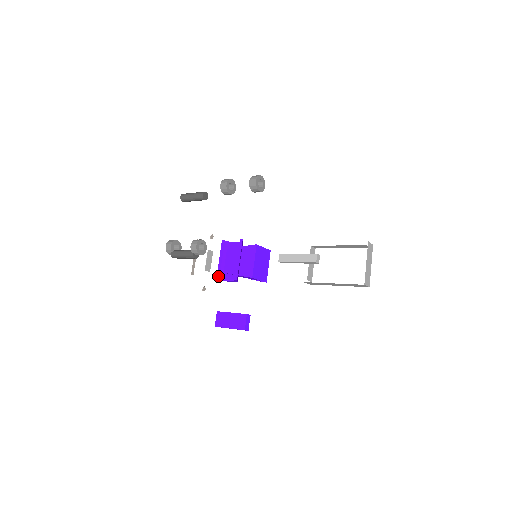
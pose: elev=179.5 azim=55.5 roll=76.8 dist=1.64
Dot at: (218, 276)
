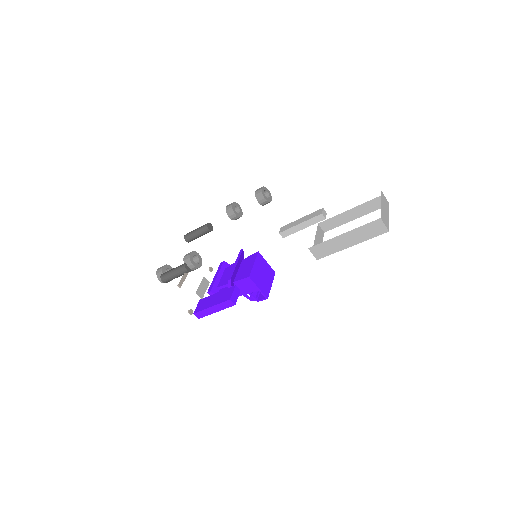
Dot at: (210, 289)
